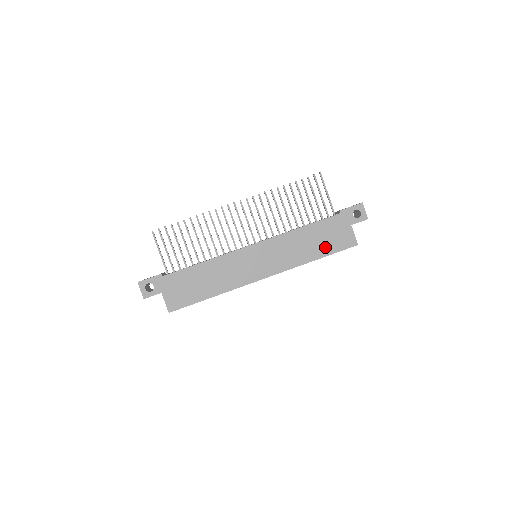
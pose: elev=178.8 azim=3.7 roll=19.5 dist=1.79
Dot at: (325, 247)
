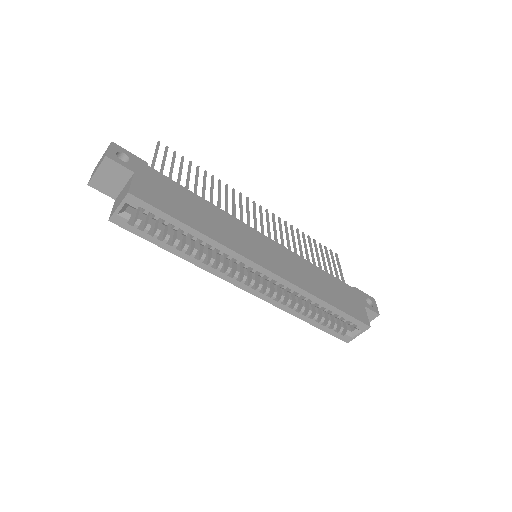
Dot at: (338, 301)
